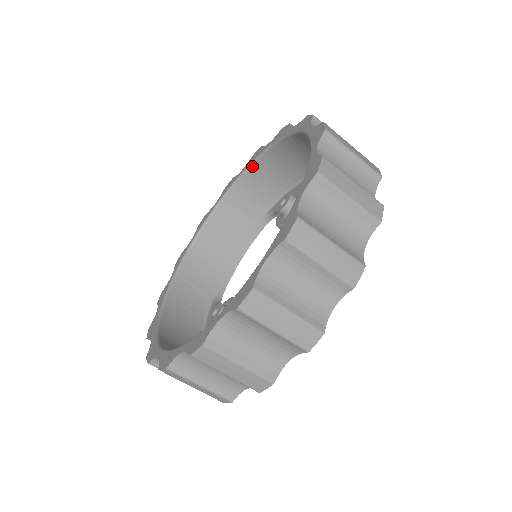
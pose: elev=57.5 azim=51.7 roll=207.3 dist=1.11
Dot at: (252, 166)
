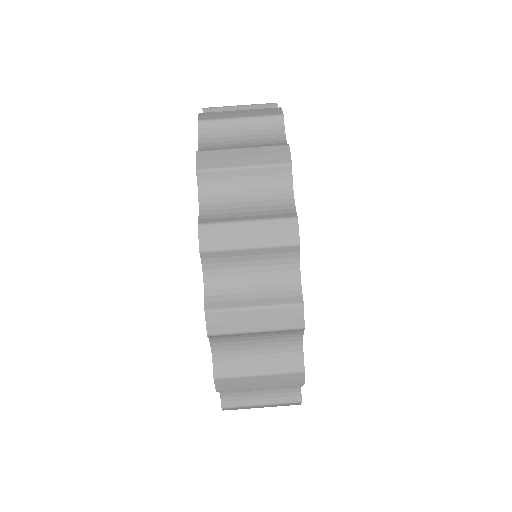
Dot at: occluded
